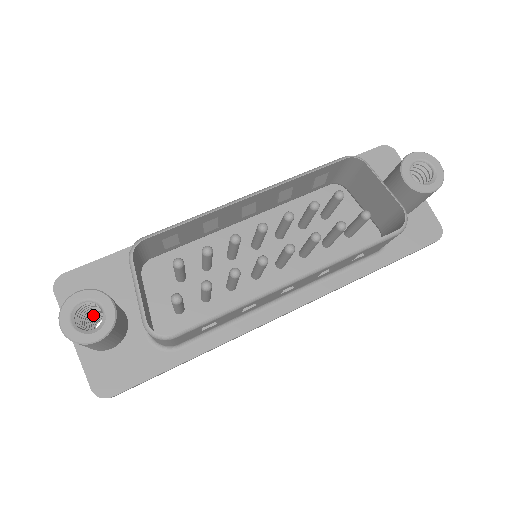
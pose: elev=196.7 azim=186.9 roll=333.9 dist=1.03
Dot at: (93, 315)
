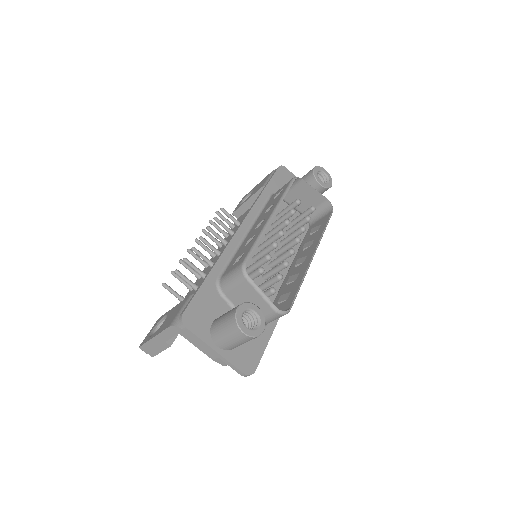
Dot at: occluded
